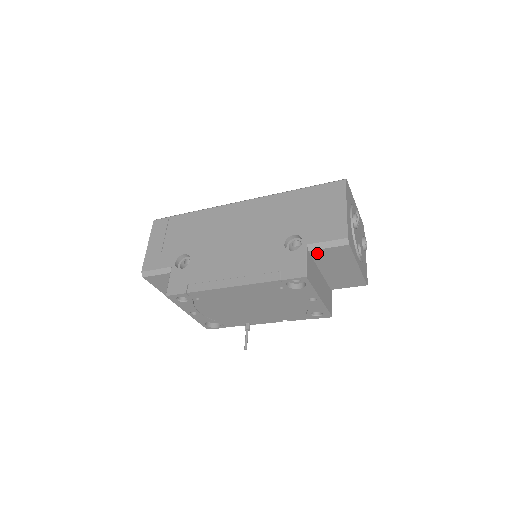
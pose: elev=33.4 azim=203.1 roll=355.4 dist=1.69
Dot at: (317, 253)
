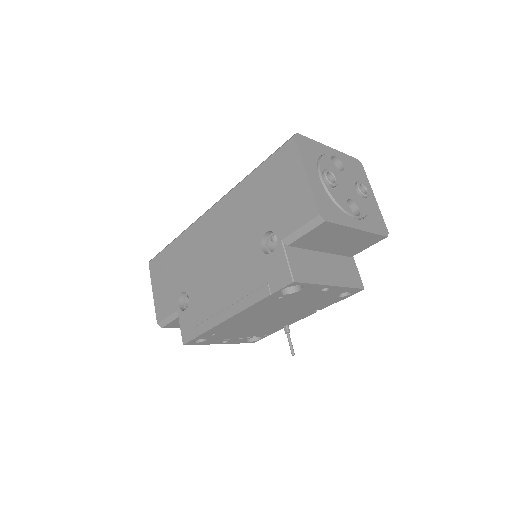
Dot at: (299, 243)
